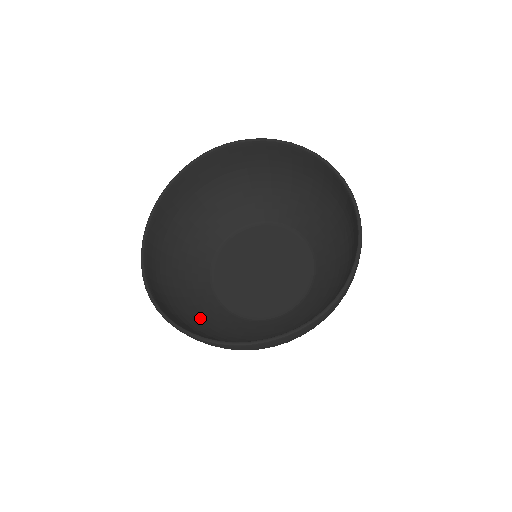
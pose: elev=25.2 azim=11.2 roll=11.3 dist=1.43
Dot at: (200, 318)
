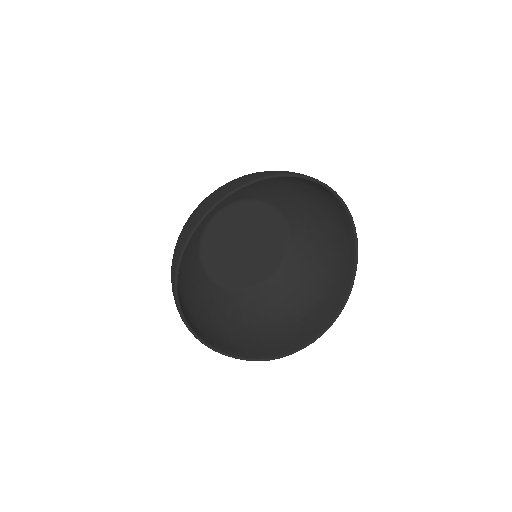
Dot at: (248, 319)
